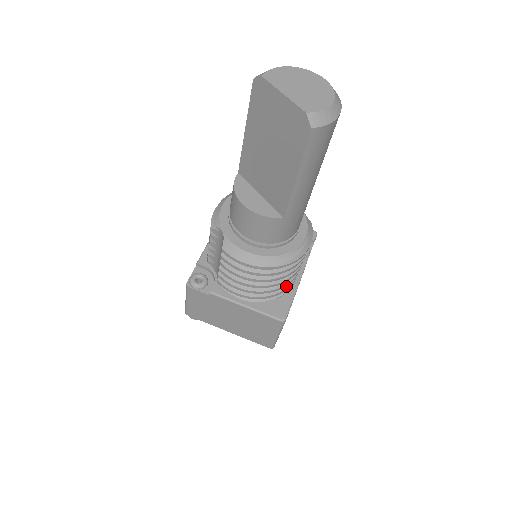
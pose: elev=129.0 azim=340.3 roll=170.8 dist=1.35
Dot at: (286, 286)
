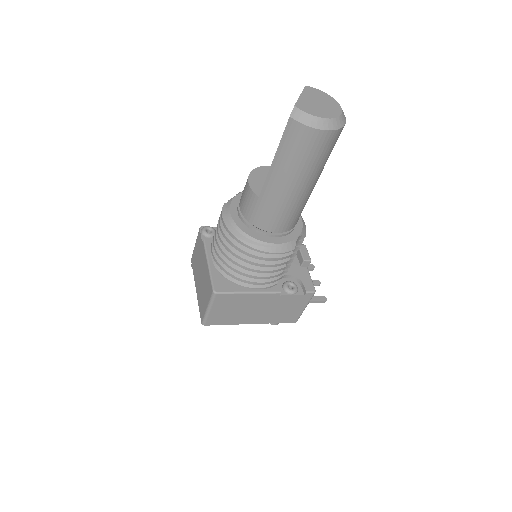
Dot at: (242, 277)
